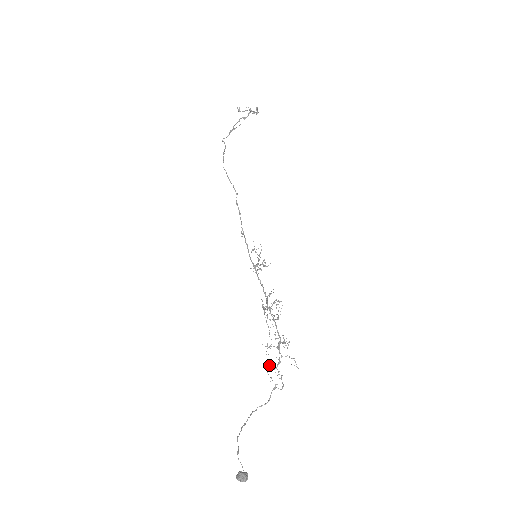
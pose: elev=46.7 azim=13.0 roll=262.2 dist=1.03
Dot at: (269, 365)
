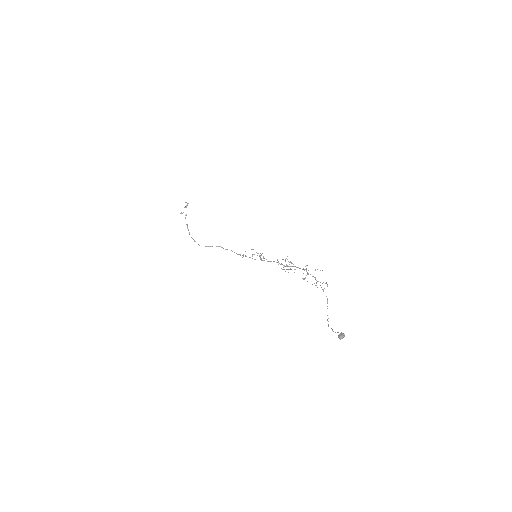
Dot at: occluded
